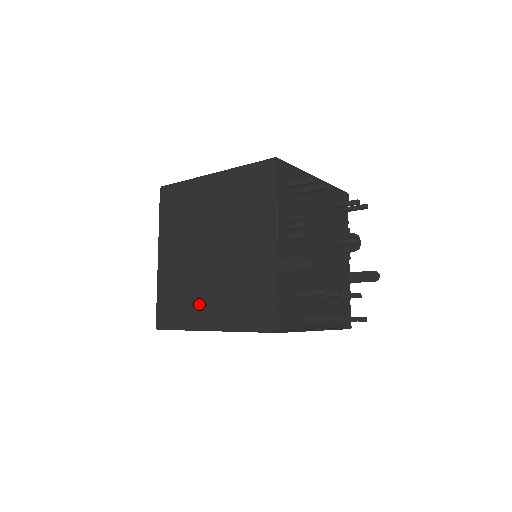
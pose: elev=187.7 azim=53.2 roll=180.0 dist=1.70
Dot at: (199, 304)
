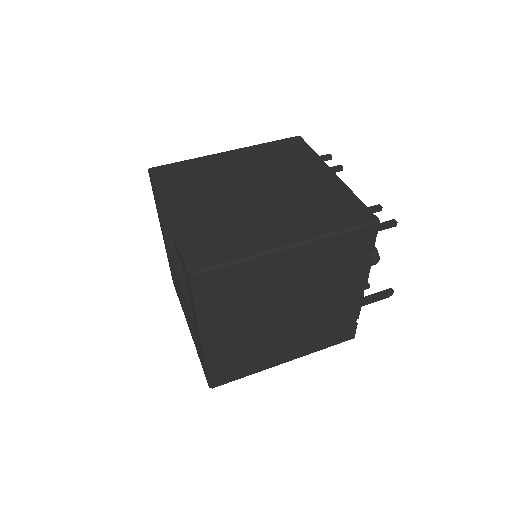
Dot at: (273, 353)
